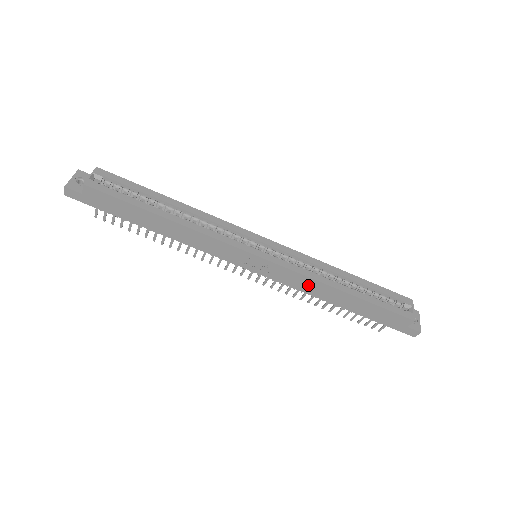
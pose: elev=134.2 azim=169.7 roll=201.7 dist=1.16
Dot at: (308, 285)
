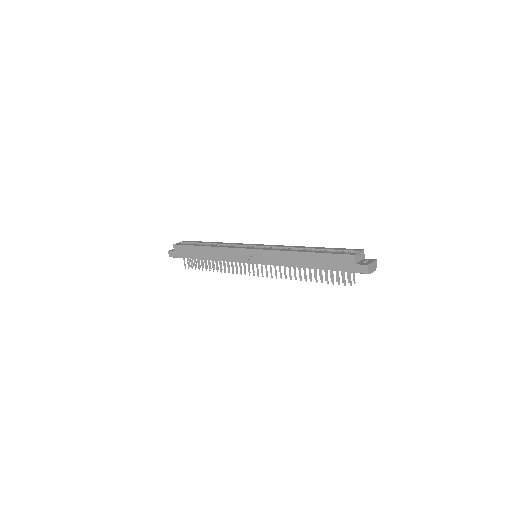
Dot at: (281, 258)
